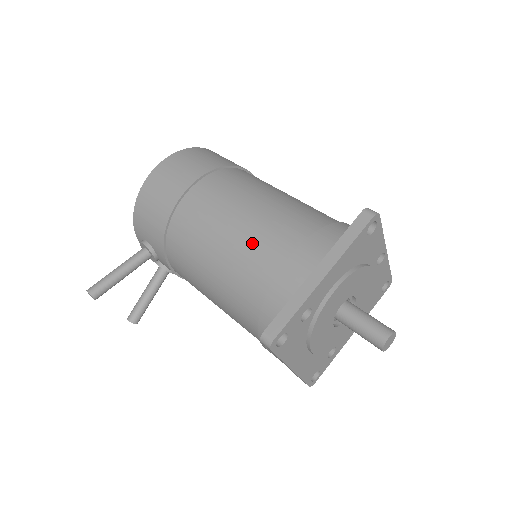
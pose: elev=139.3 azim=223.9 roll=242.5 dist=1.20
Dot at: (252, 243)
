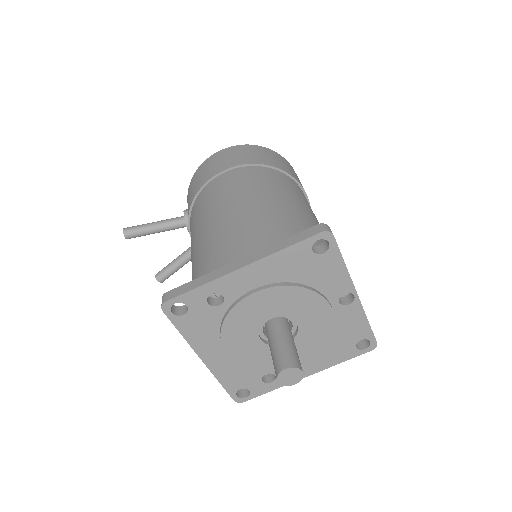
Dot at: (224, 224)
